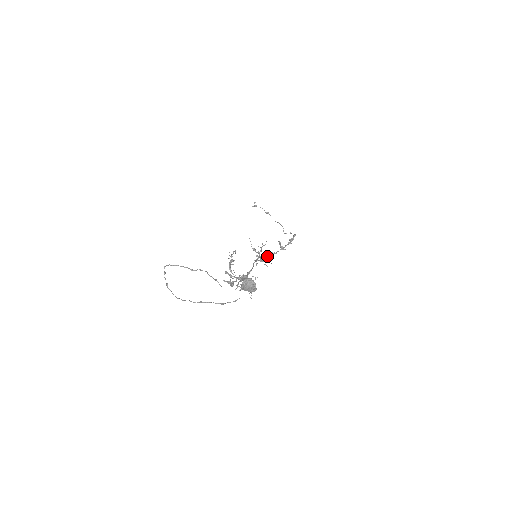
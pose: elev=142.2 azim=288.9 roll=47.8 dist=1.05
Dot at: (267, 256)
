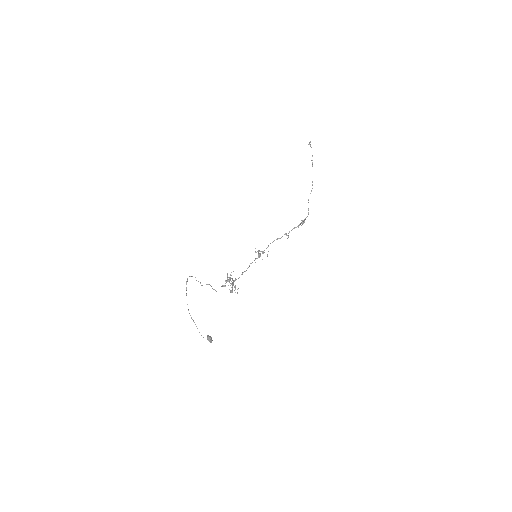
Dot at: (262, 259)
